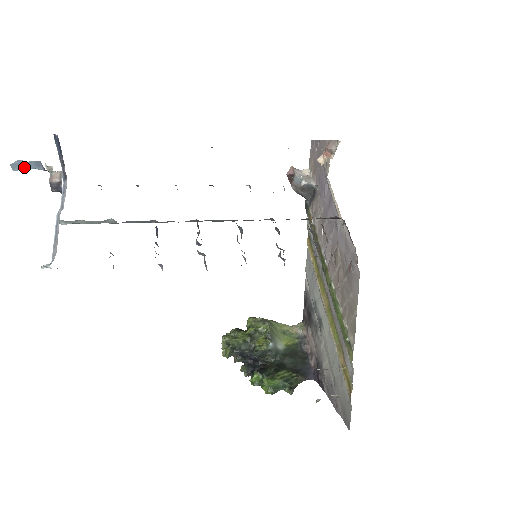
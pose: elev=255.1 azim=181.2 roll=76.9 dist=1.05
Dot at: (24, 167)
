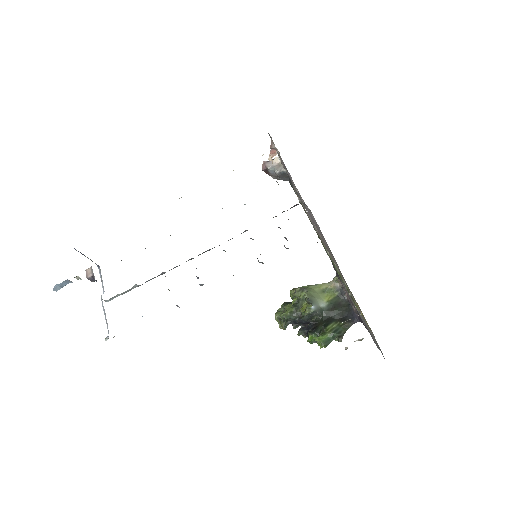
Dot at: (61, 286)
